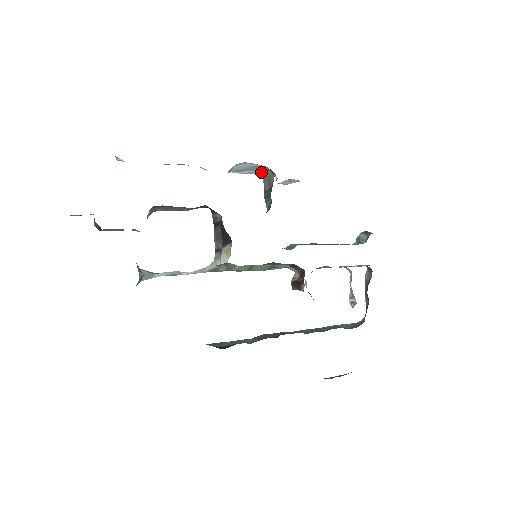
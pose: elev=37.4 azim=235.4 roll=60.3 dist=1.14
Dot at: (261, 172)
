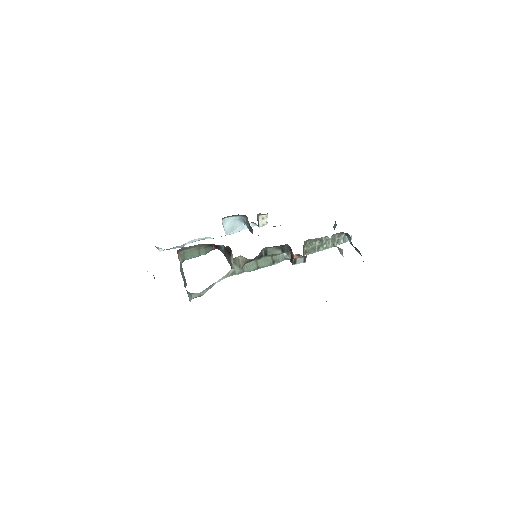
Dot at: occluded
